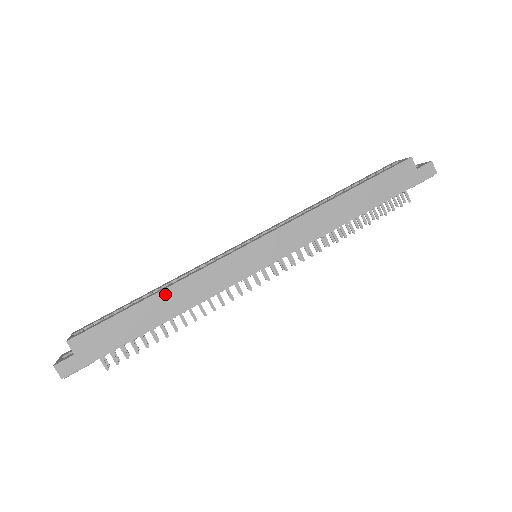
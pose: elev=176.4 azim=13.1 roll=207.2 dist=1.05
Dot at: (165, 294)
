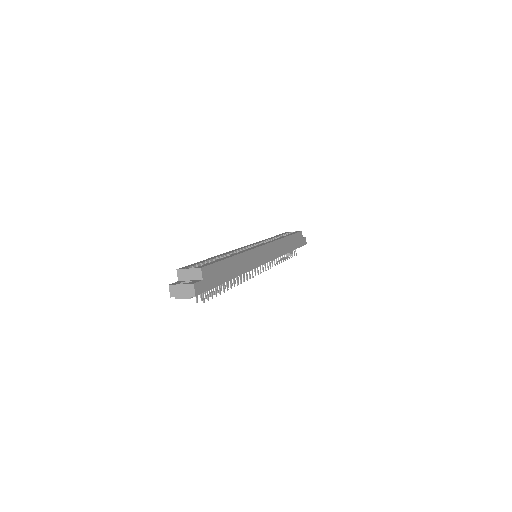
Dot at: (238, 258)
